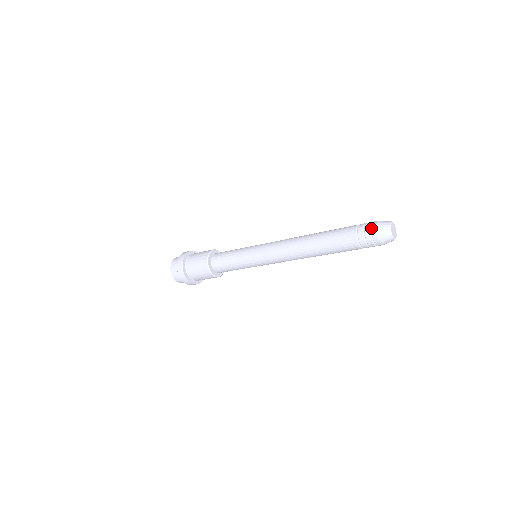
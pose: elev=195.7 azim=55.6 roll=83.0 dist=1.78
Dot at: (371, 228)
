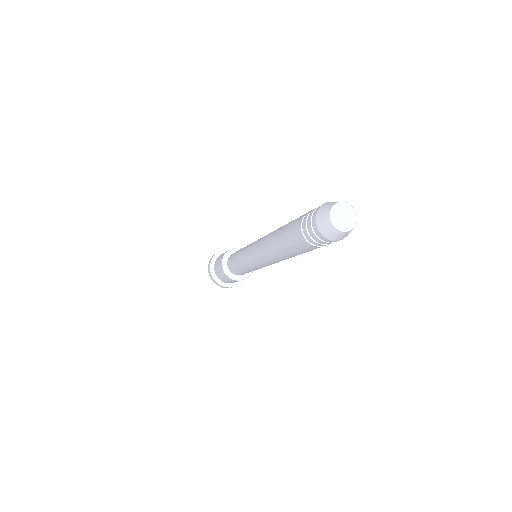
Dot at: (313, 229)
